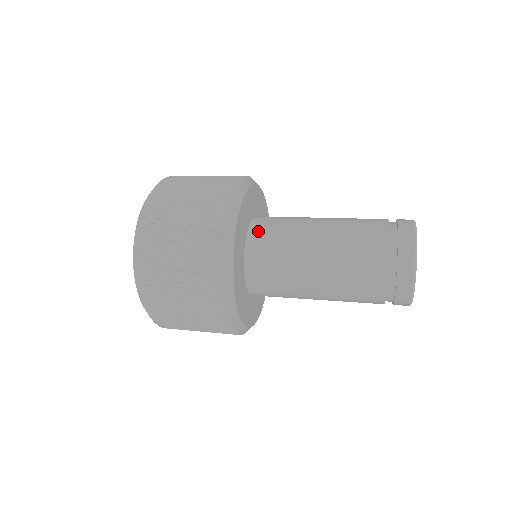
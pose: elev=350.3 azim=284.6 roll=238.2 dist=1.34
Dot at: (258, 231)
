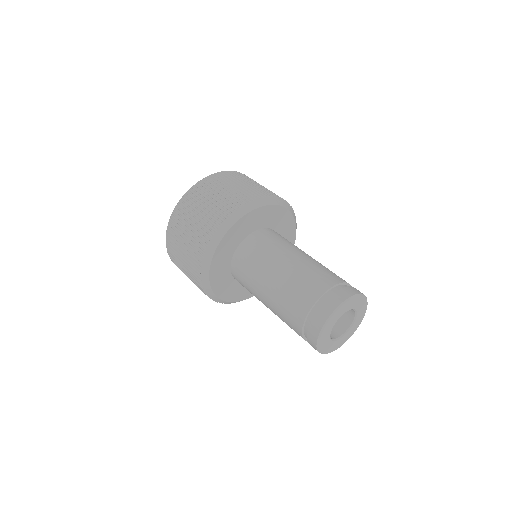
Dot at: (236, 268)
